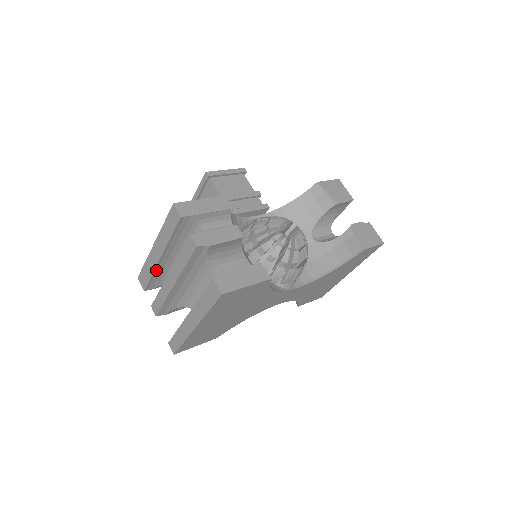
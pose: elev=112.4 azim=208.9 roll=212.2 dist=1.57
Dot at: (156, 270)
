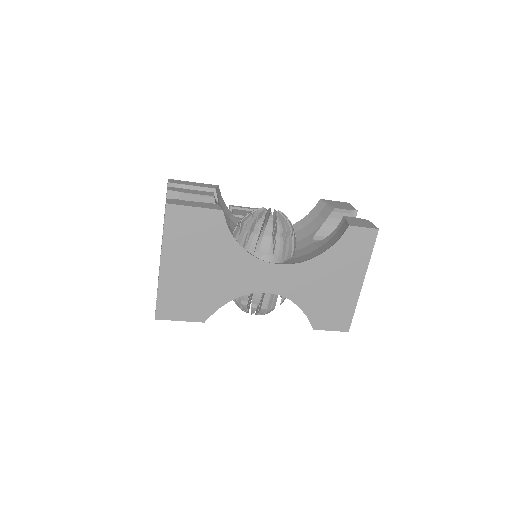
Dot at: occluded
